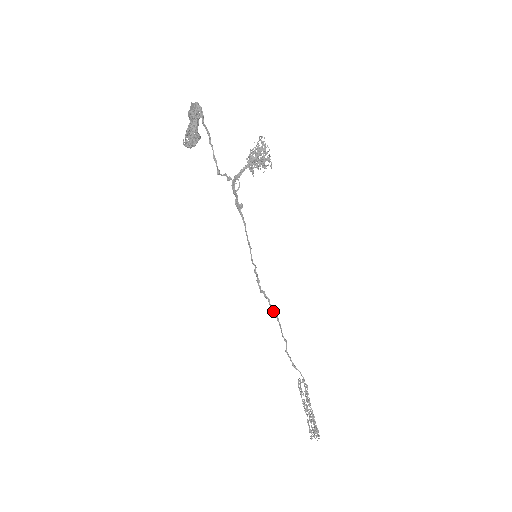
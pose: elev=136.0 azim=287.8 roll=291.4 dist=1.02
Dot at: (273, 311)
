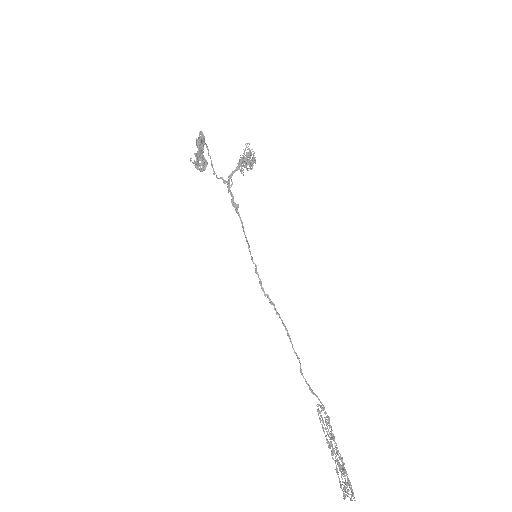
Dot at: occluded
